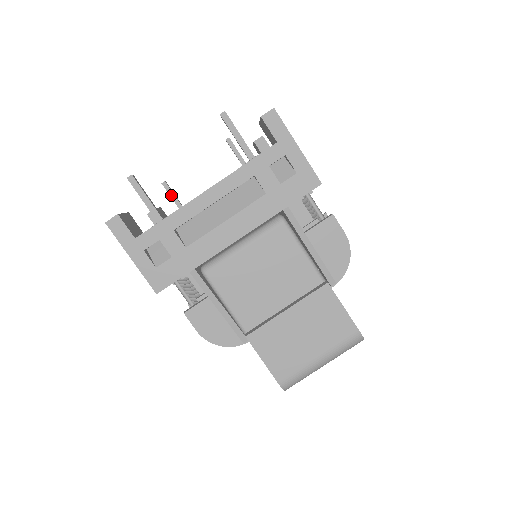
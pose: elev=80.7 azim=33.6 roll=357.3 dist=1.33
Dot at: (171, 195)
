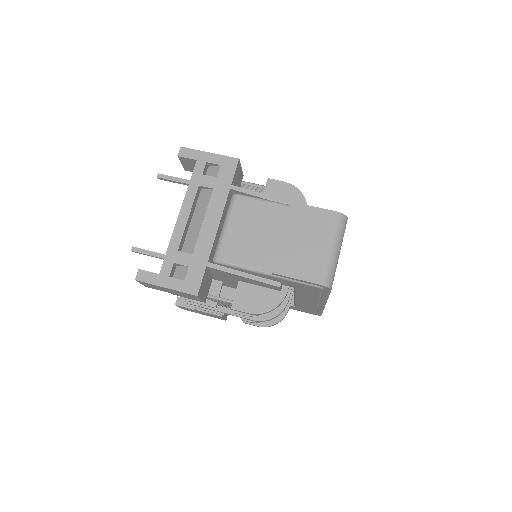
Dot at: occluded
